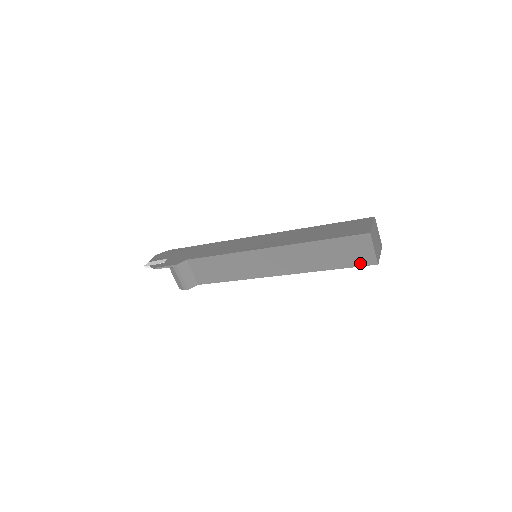
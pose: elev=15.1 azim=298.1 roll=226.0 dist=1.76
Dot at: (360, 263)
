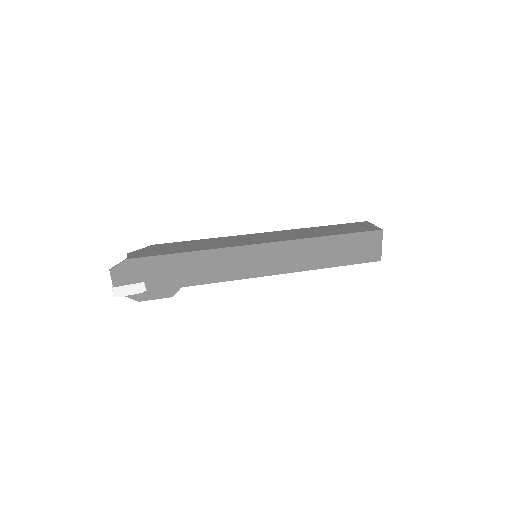
Dot at: occluded
